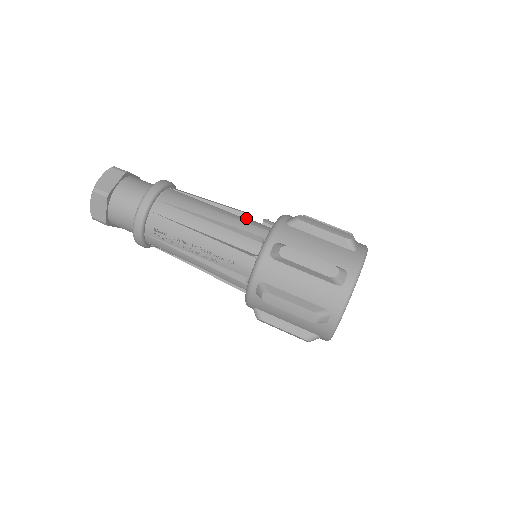
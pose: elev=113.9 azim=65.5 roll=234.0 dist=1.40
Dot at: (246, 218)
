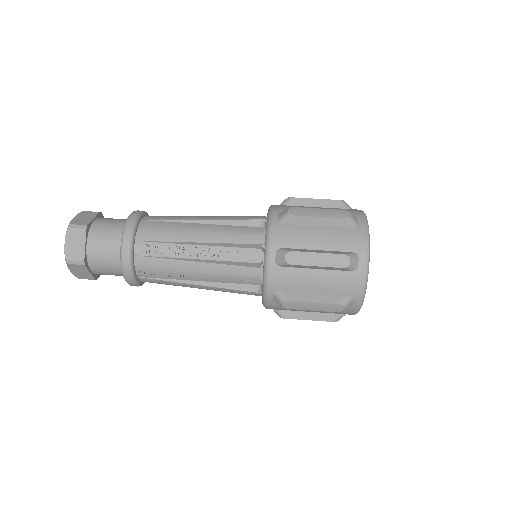
Dot at: occluded
